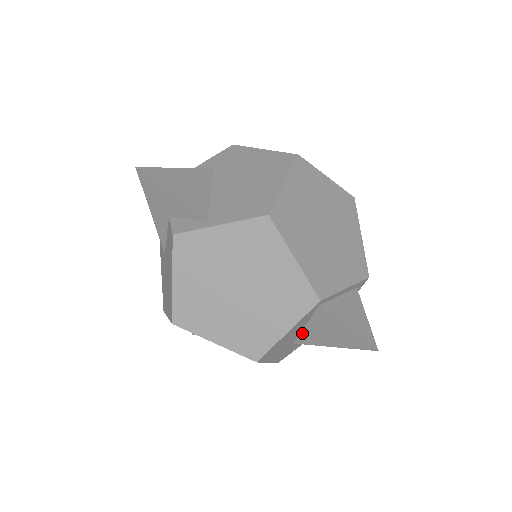
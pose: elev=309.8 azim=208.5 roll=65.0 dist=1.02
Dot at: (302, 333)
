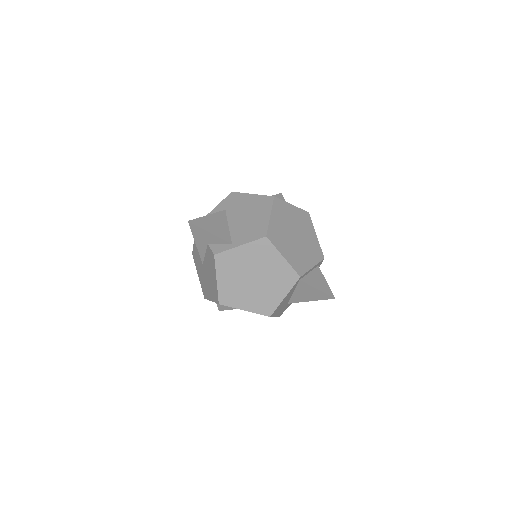
Dot at: (292, 297)
